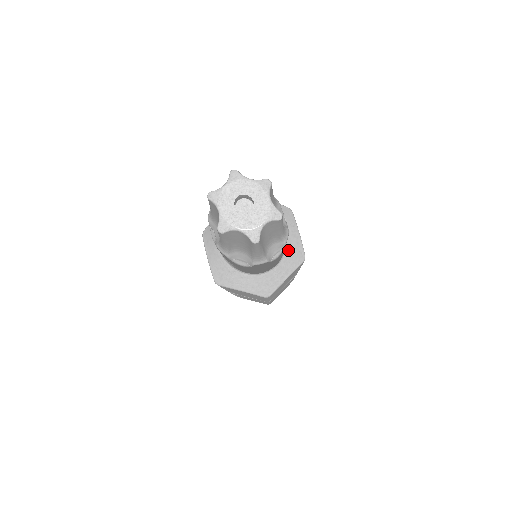
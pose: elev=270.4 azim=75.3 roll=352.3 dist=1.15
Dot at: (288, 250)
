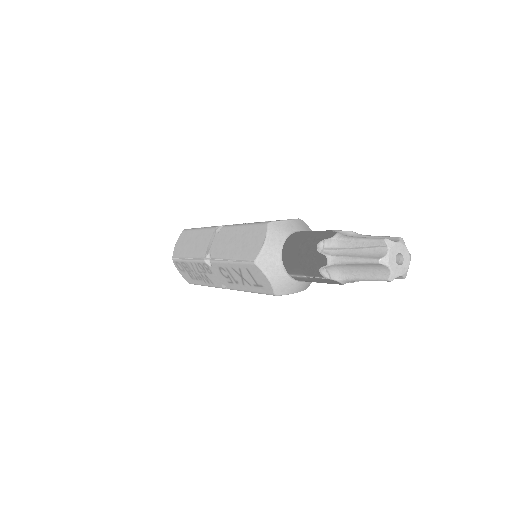
Dot at: occluded
